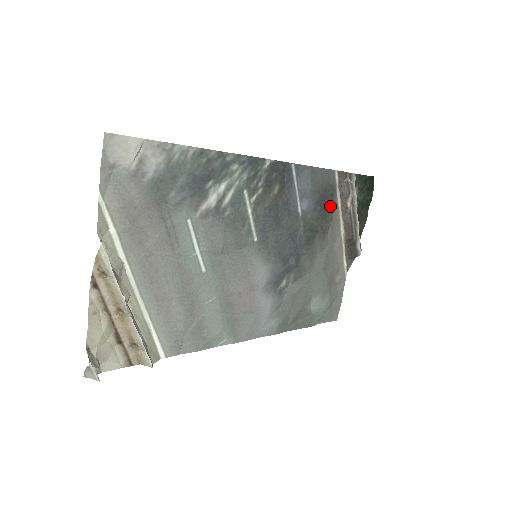
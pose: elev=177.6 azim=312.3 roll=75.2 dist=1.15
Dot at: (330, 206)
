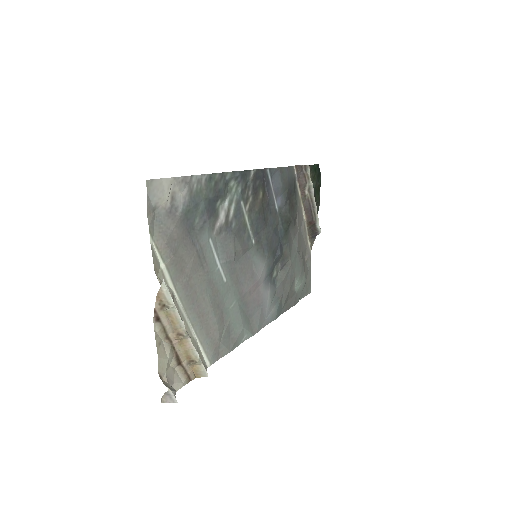
Dot at: (295, 197)
